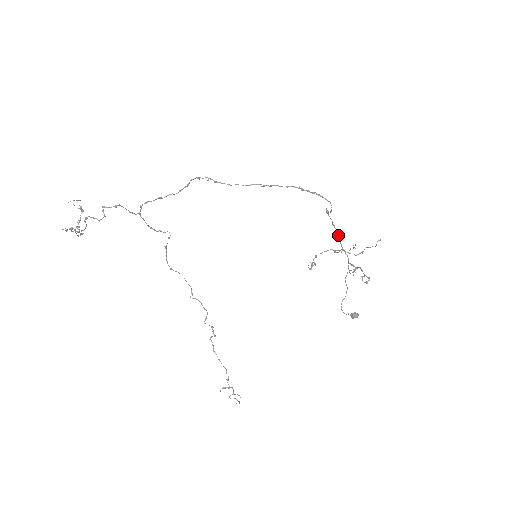
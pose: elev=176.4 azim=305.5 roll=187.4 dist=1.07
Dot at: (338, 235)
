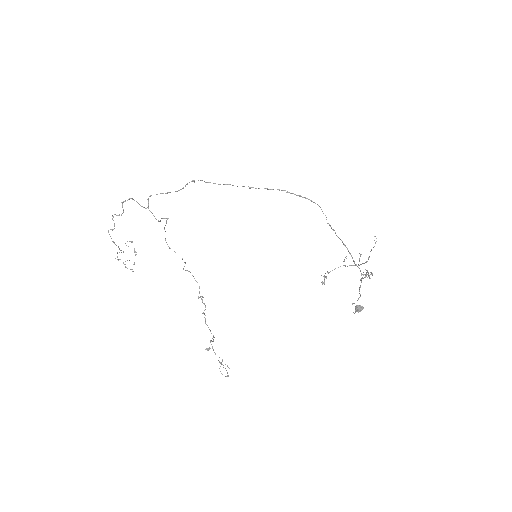
Dot at: (349, 253)
